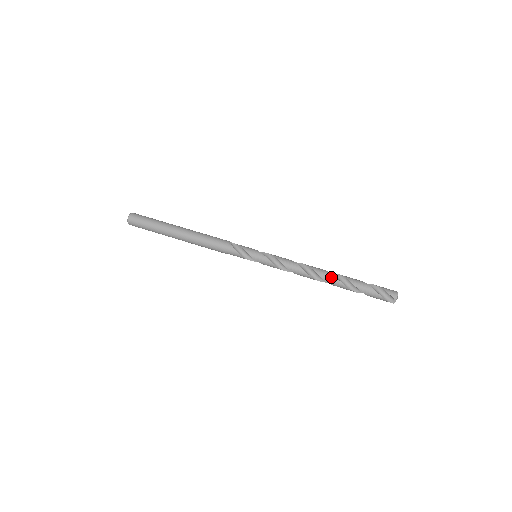
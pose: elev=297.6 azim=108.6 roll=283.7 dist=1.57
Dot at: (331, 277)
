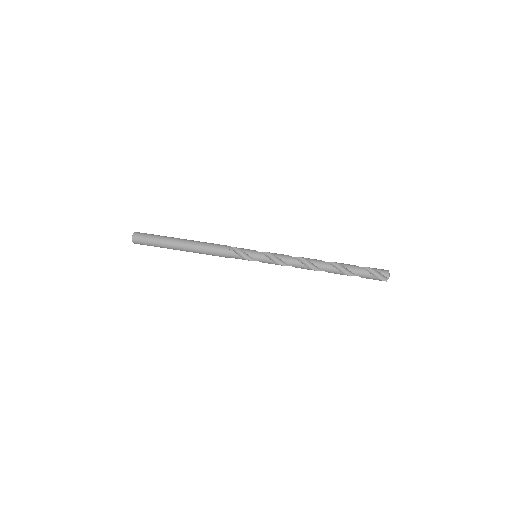
Dot at: (327, 266)
